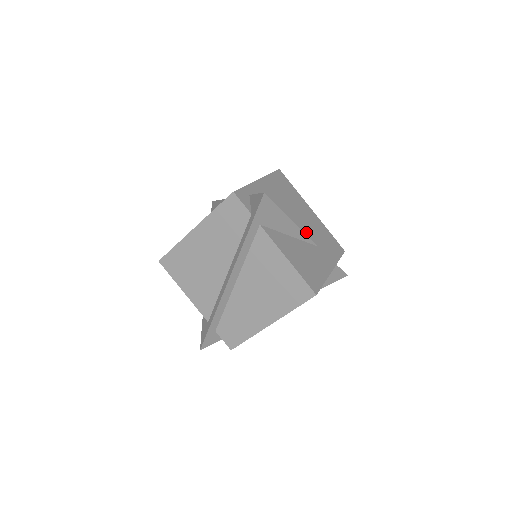
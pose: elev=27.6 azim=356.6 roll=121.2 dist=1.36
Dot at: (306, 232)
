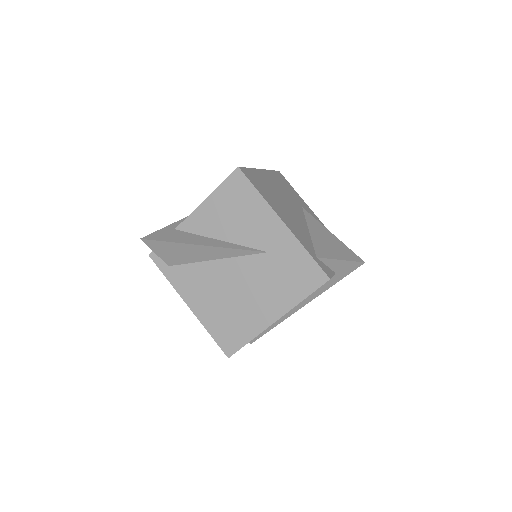
Dot at: (298, 209)
